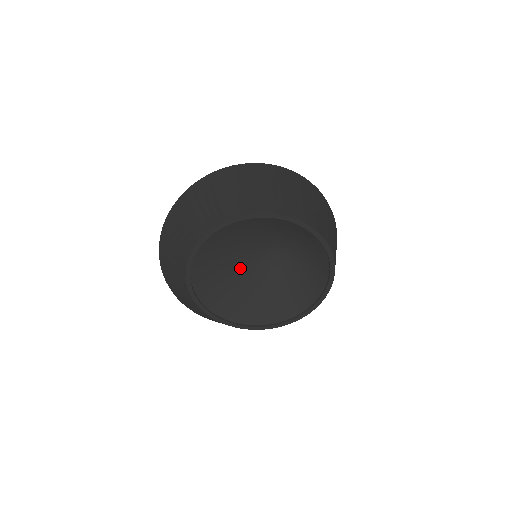
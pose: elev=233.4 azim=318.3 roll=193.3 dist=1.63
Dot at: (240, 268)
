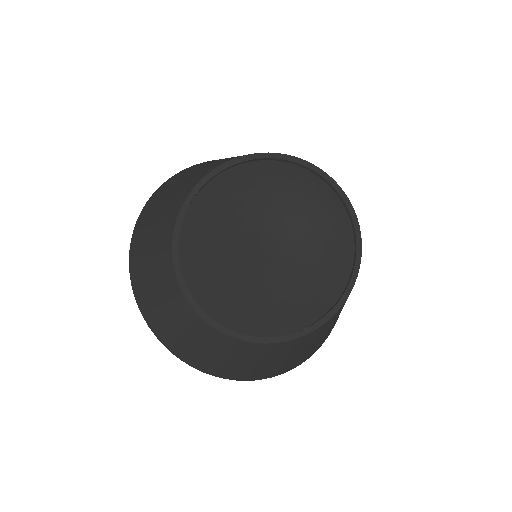
Dot at: (240, 251)
